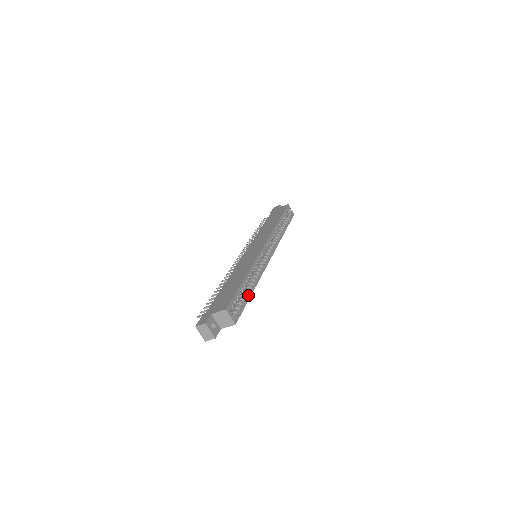
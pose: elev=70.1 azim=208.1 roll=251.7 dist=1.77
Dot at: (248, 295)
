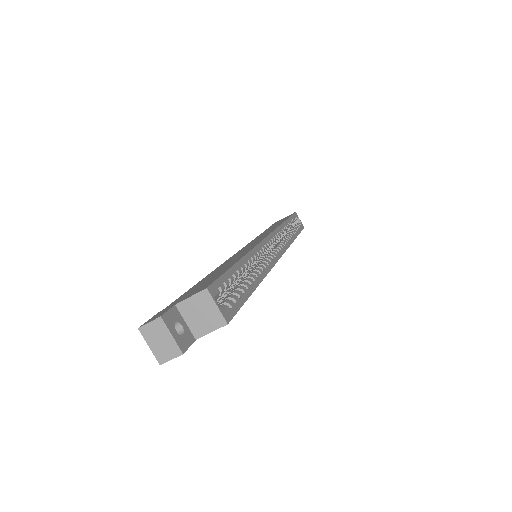
Dot at: (249, 287)
